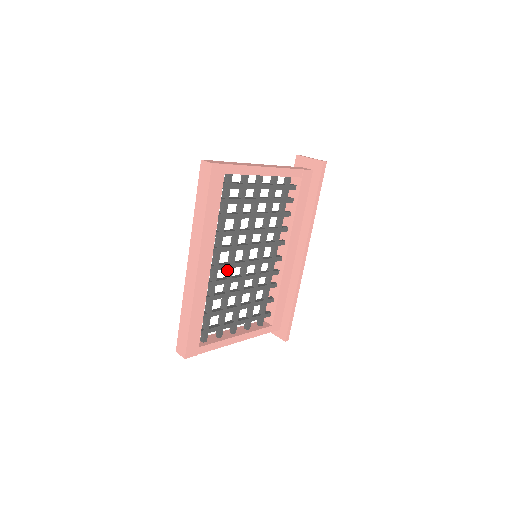
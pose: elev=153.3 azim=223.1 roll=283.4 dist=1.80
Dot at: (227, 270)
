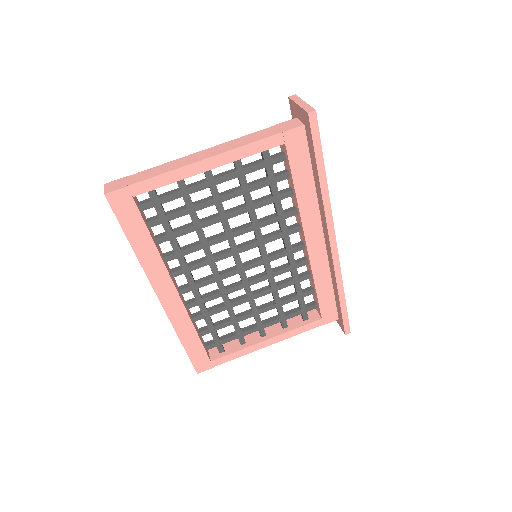
Dot at: (216, 282)
